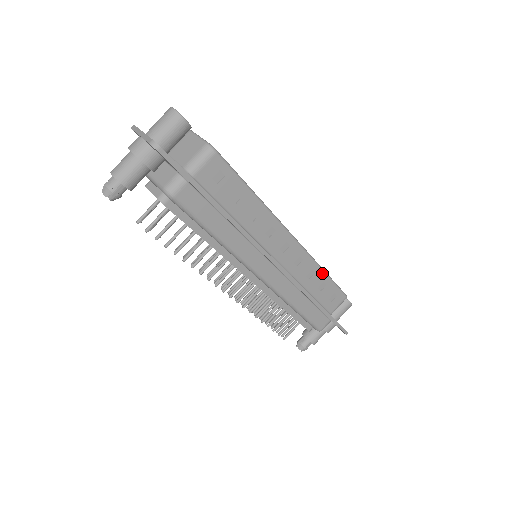
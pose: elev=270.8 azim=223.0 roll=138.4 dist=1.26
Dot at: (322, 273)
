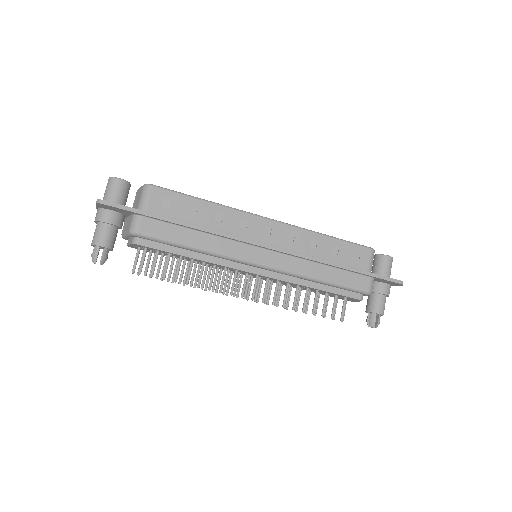
Dot at: (325, 238)
